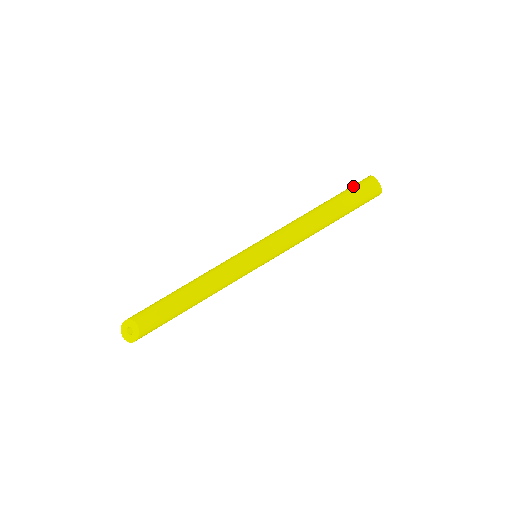
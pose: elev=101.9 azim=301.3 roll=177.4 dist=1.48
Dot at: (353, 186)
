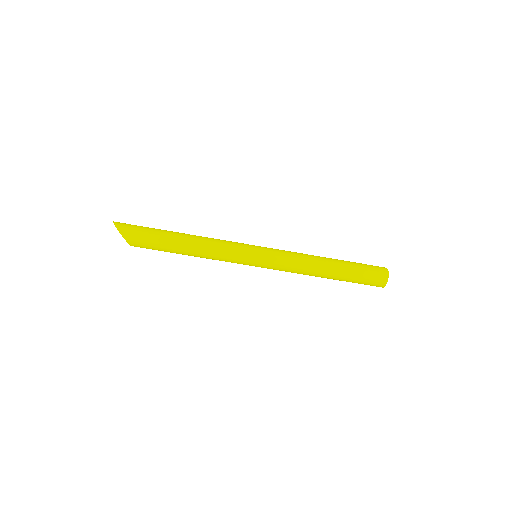
Dot at: (367, 280)
